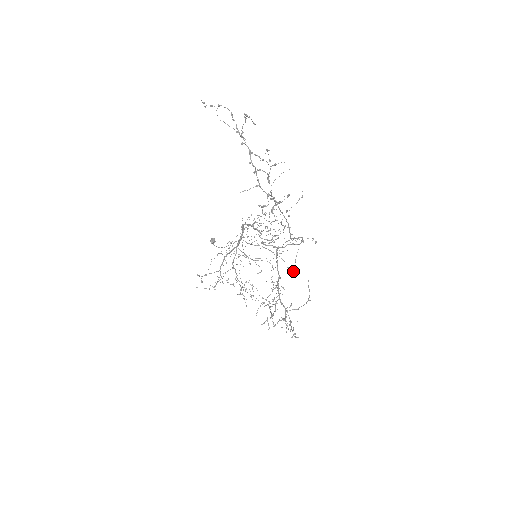
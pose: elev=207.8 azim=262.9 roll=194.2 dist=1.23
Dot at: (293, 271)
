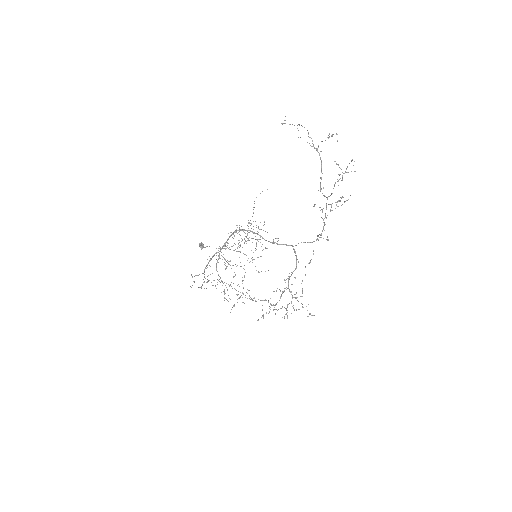
Dot at: (309, 263)
